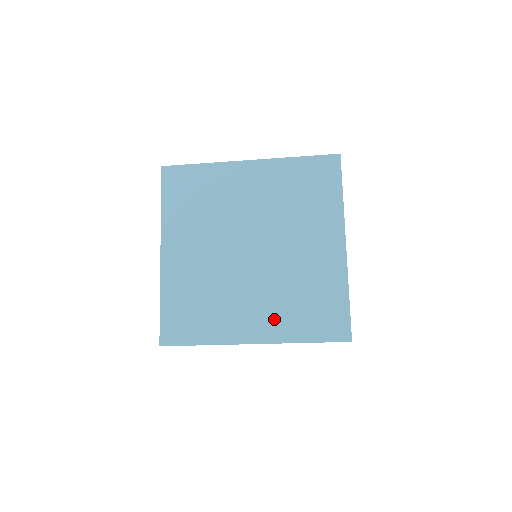
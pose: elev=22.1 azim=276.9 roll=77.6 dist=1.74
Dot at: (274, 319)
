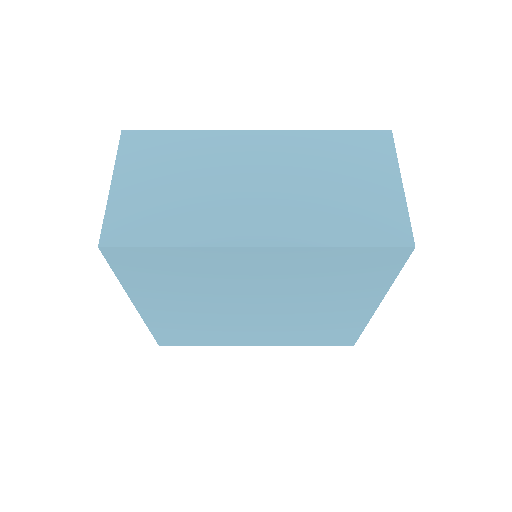
Dot at: (279, 338)
